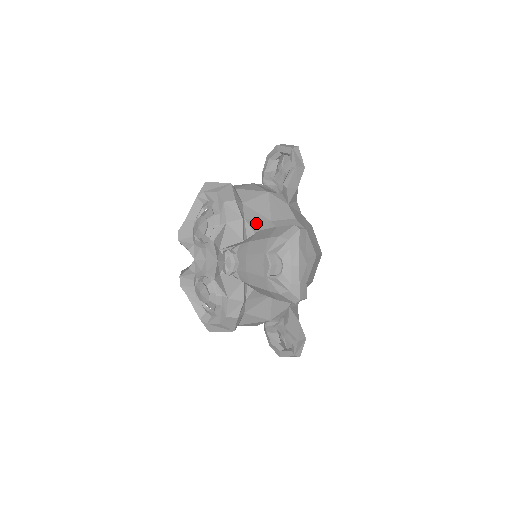
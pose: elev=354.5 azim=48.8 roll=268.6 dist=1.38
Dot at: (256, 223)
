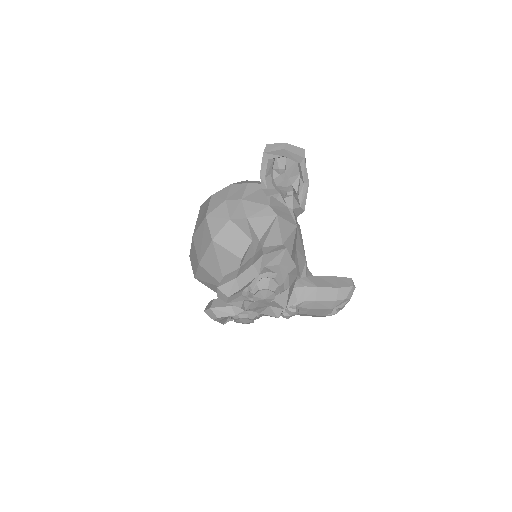
Dot at: (296, 265)
